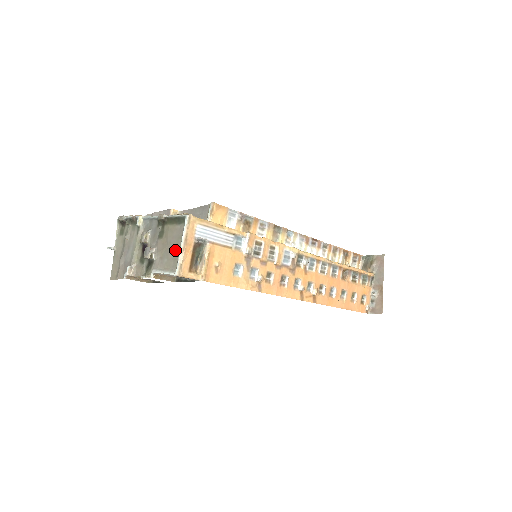
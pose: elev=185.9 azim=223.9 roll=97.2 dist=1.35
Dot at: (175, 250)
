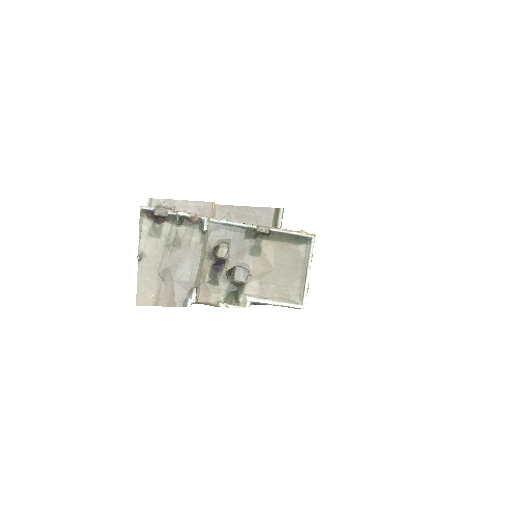
Dot at: (292, 276)
